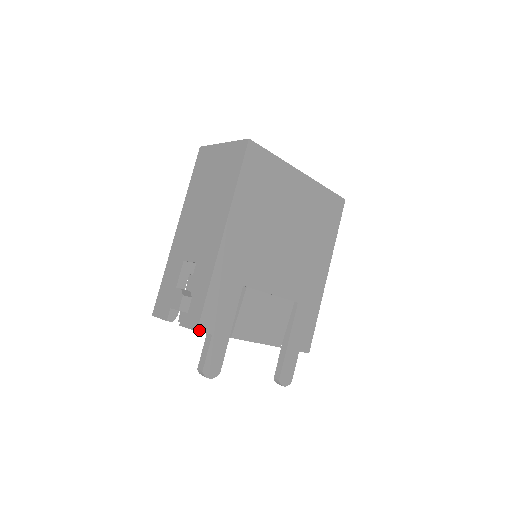
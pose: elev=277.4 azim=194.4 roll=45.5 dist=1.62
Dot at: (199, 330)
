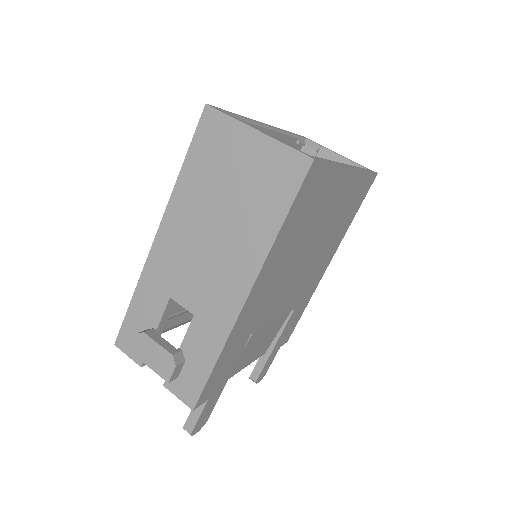
Dot at: (195, 407)
